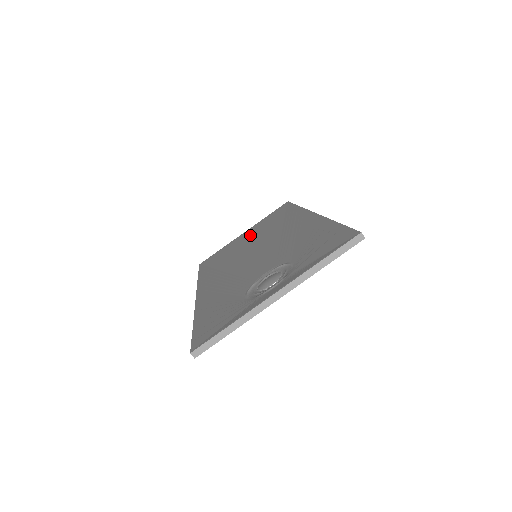
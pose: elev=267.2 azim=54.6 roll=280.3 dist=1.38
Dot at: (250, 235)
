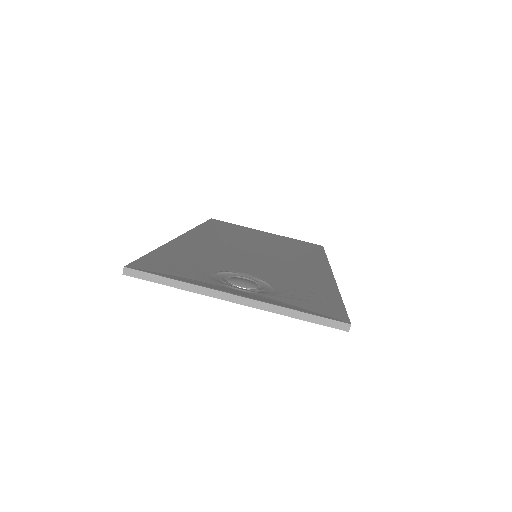
Dot at: (270, 238)
